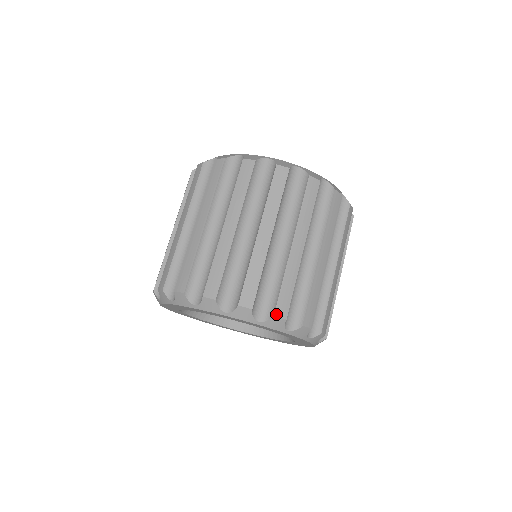
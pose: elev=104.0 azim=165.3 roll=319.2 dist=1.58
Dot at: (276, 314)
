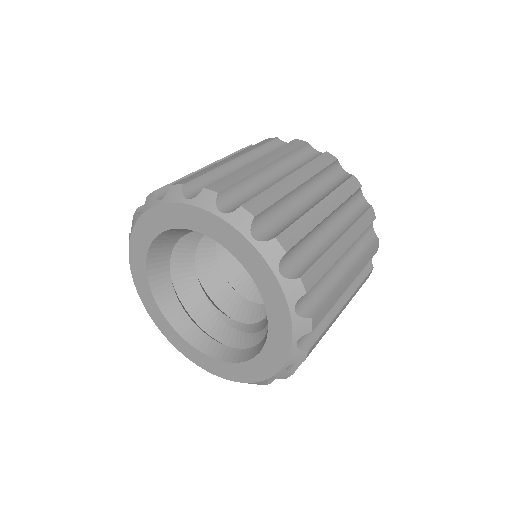
Dot at: (302, 278)
